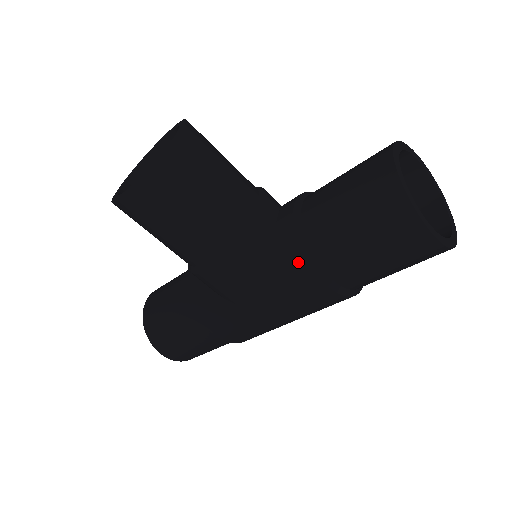
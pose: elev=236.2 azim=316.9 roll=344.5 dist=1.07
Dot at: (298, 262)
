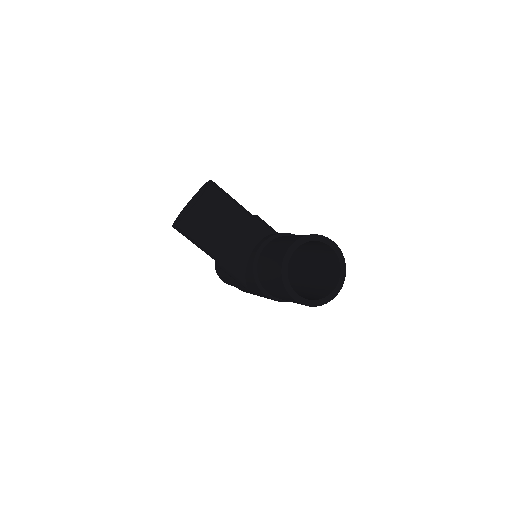
Dot at: (253, 280)
